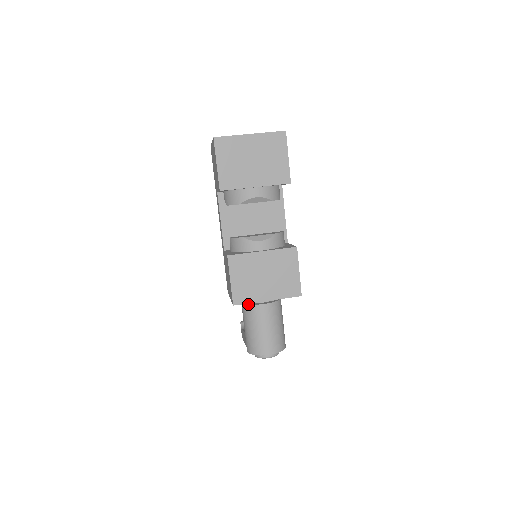
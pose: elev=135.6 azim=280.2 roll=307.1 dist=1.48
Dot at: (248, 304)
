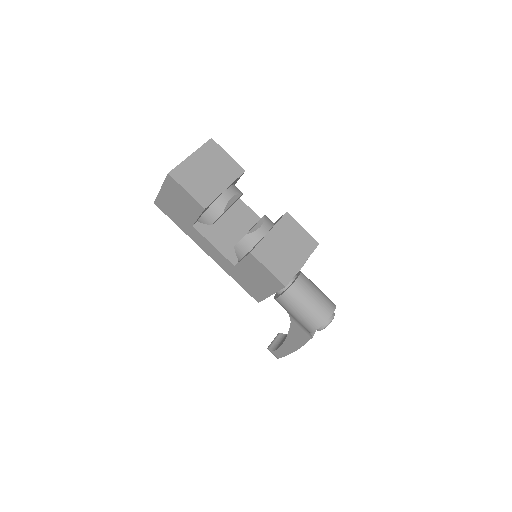
Dot at: (285, 291)
